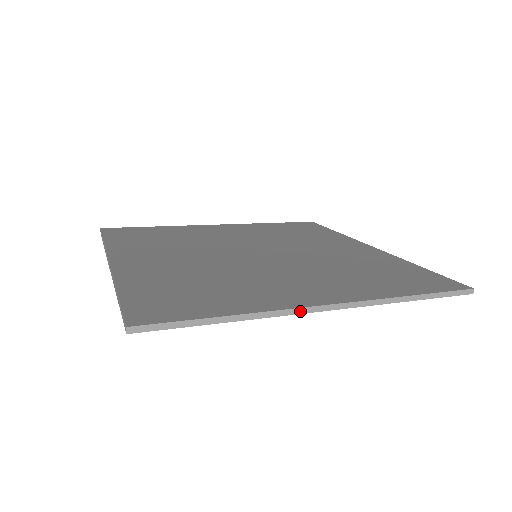
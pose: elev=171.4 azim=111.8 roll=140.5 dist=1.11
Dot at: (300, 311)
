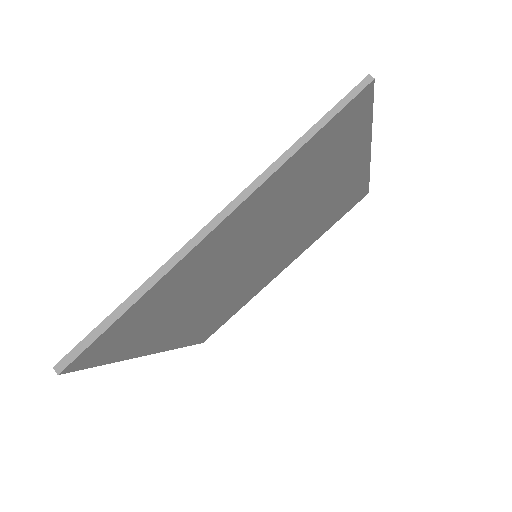
Dot at: (369, 145)
